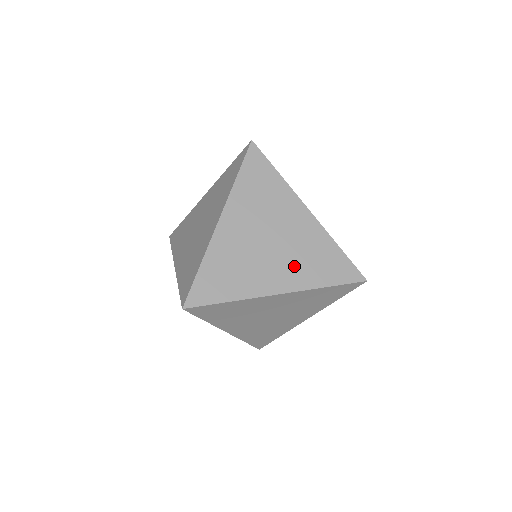
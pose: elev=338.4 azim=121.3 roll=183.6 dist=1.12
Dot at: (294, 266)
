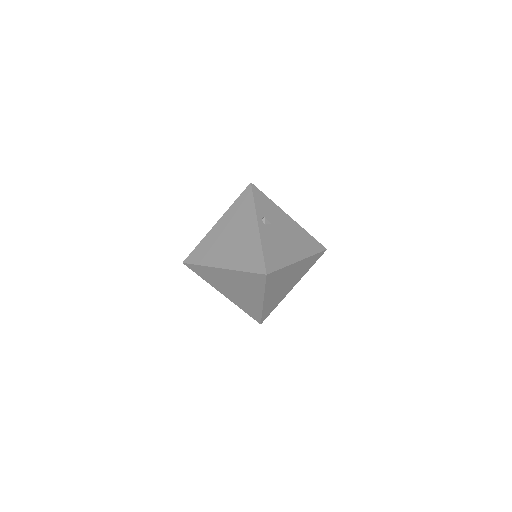
Dot at: (297, 277)
